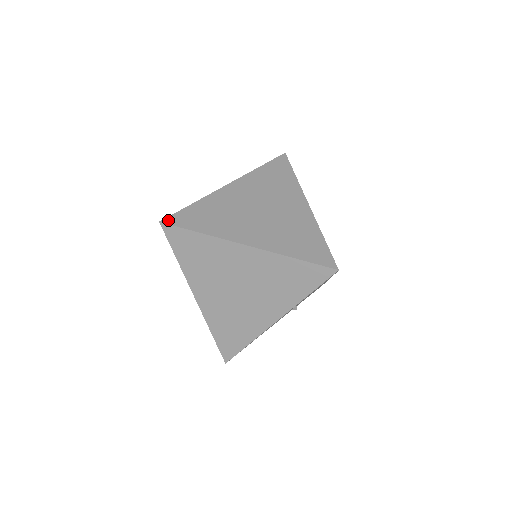
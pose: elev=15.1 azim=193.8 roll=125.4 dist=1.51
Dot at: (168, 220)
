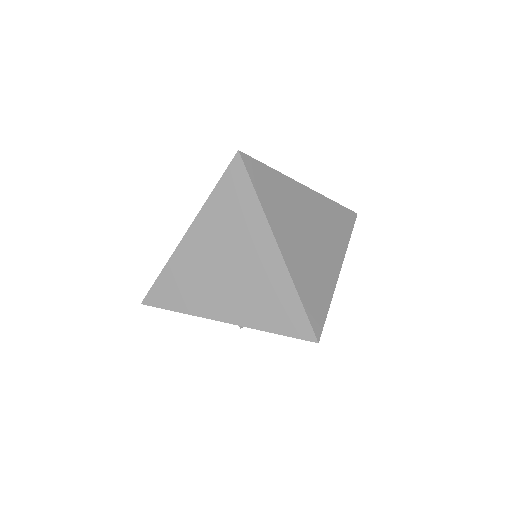
Dot at: (245, 157)
